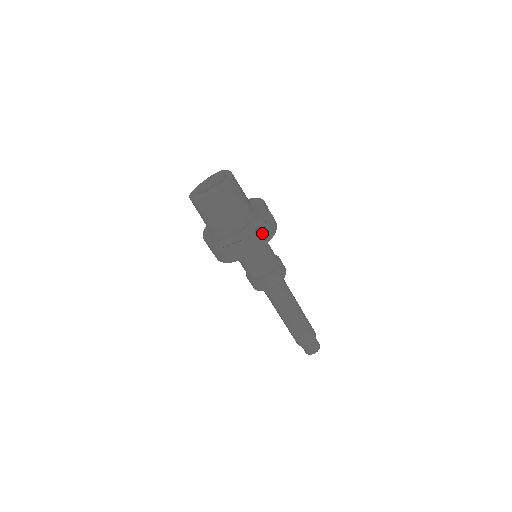
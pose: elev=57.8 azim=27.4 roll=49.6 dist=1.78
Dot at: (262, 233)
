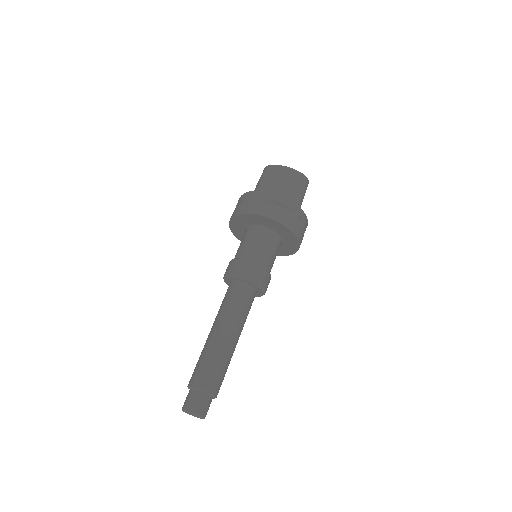
Dot at: (301, 227)
